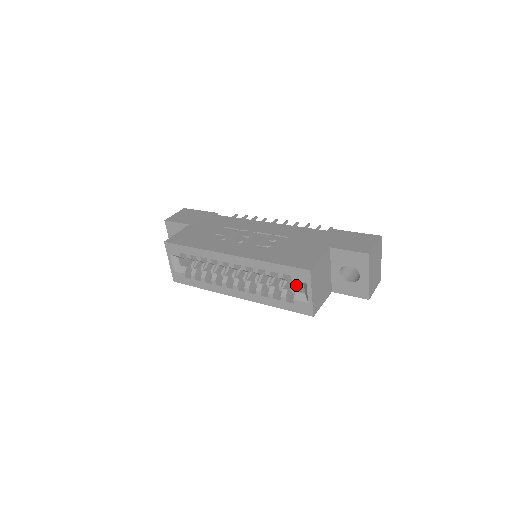
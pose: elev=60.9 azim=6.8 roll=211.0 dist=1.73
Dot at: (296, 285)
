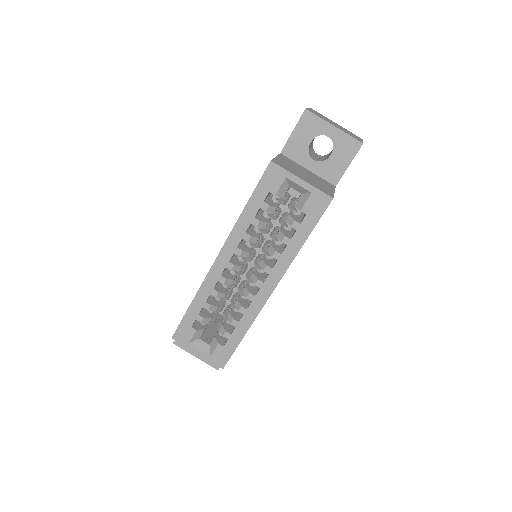
Dot at: occluded
